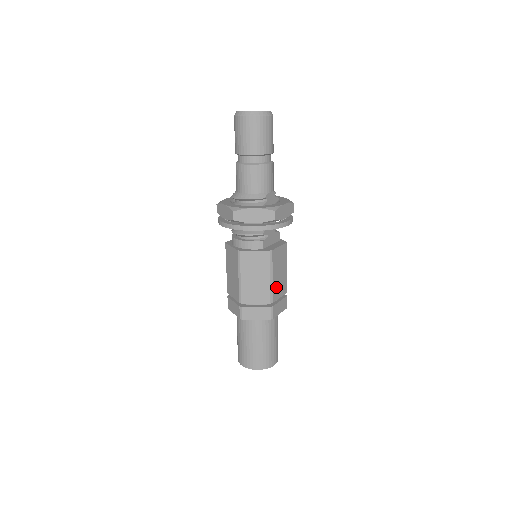
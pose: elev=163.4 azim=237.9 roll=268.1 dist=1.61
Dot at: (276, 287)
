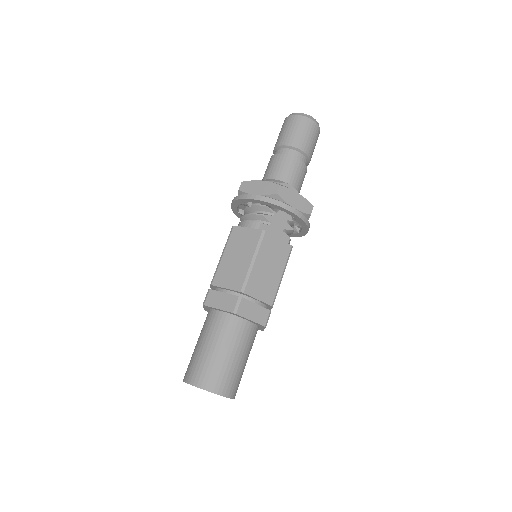
Dot at: (257, 280)
